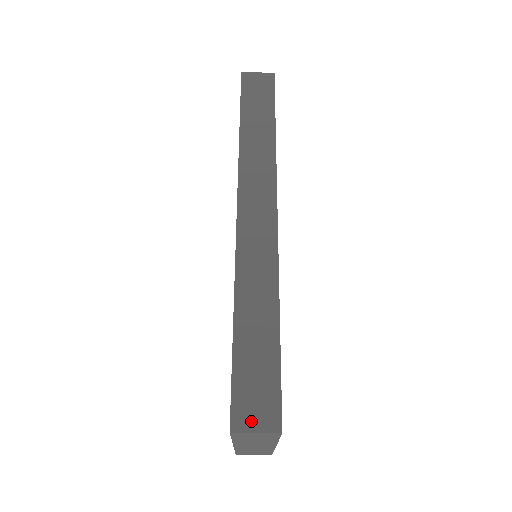
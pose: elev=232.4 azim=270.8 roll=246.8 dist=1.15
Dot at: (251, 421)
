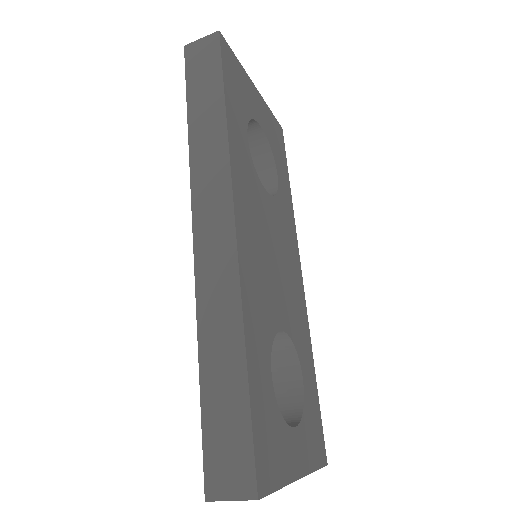
Dot at: (225, 487)
